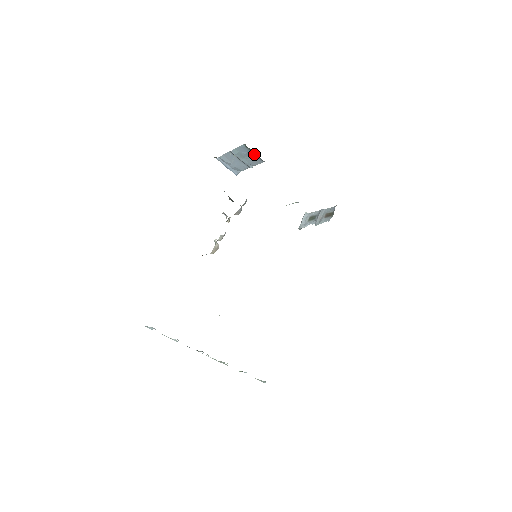
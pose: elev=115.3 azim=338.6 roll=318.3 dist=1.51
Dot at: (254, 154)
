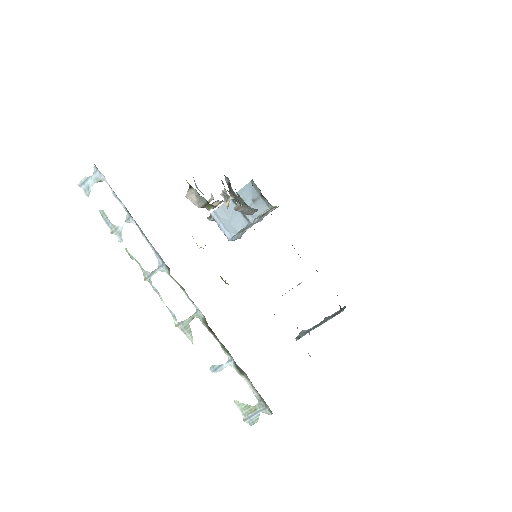
Dot at: (260, 196)
